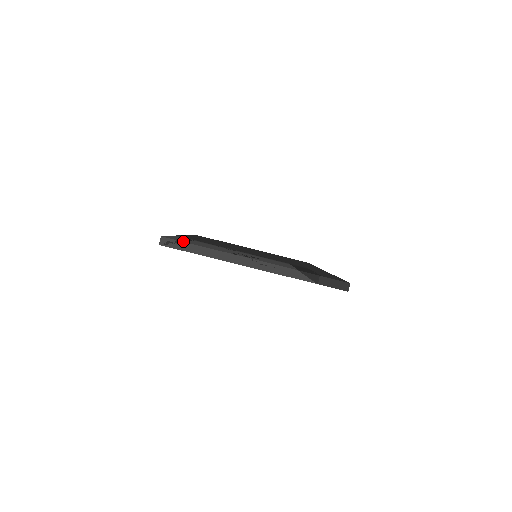
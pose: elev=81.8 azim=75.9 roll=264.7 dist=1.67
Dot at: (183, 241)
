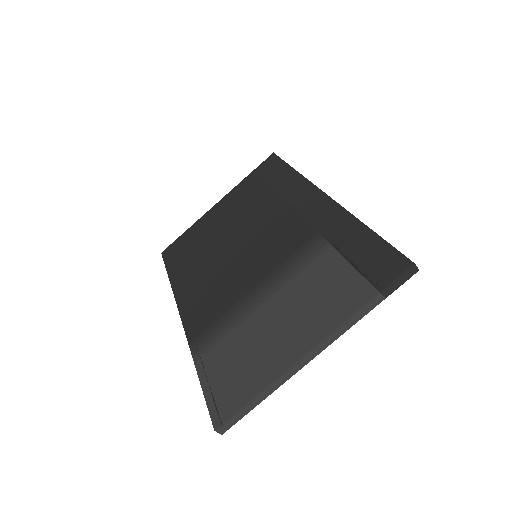
Dot at: (233, 407)
